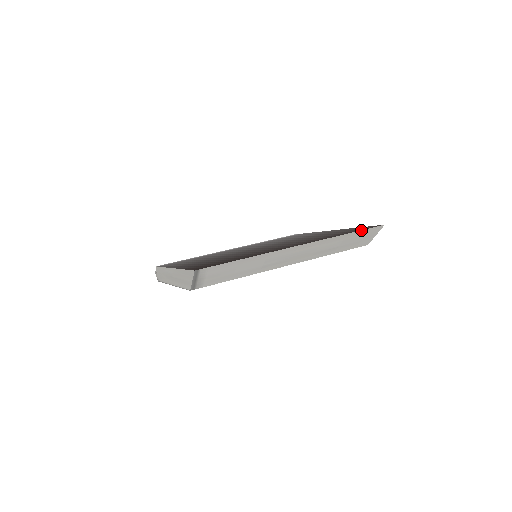
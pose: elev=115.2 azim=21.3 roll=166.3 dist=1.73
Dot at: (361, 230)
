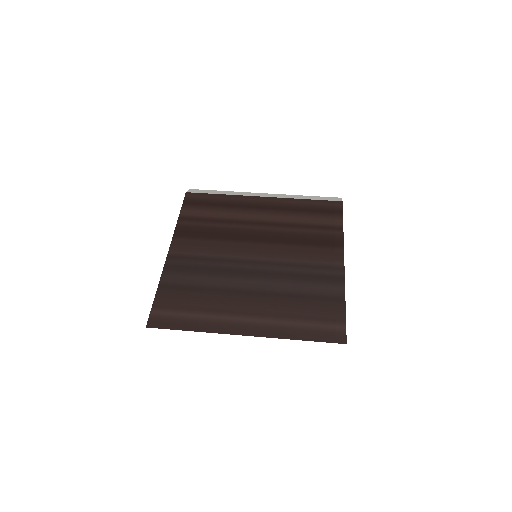
Dot at: (317, 341)
